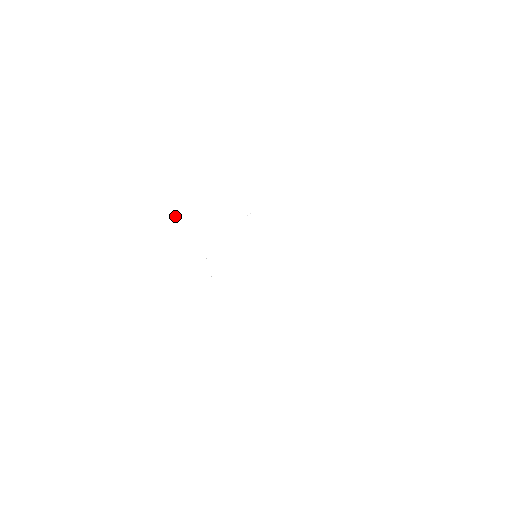
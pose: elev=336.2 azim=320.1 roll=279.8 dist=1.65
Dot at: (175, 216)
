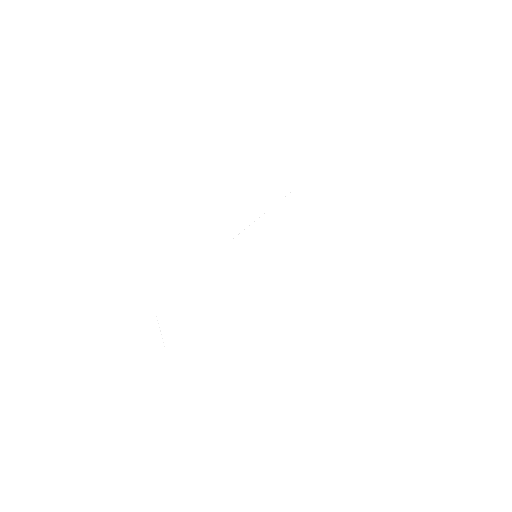
Dot at: occluded
